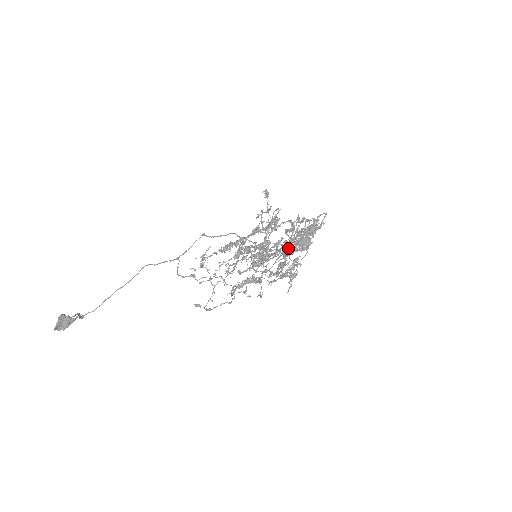
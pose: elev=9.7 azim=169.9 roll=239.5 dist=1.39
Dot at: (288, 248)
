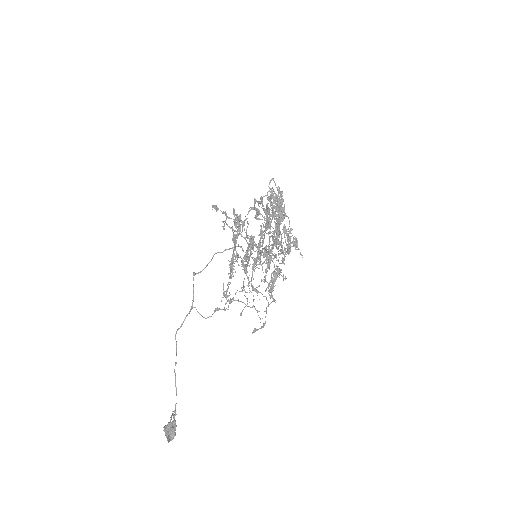
Dot at: occluded
